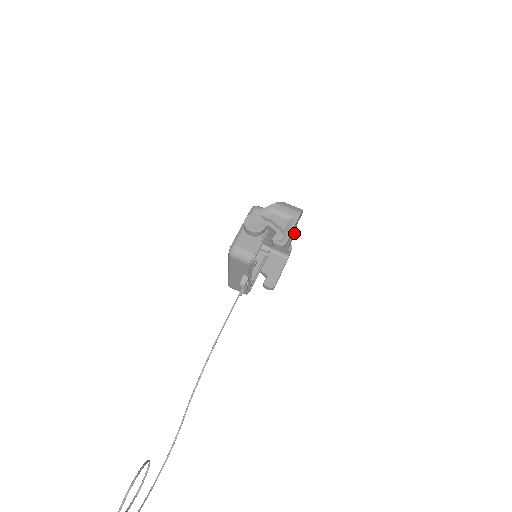
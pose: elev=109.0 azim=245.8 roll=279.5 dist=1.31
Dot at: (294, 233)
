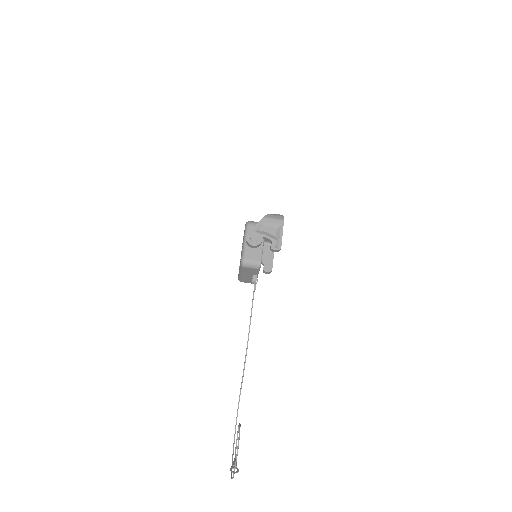
Dot at: occluded
